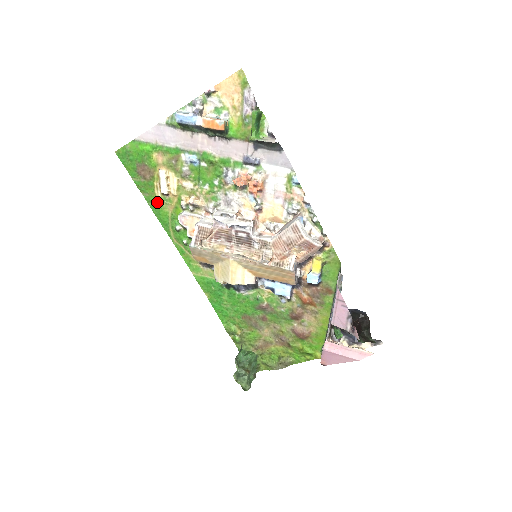
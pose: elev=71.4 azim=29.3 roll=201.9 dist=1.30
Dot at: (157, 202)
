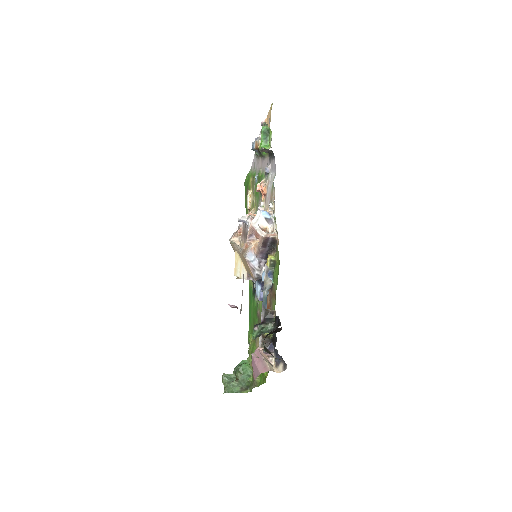
Dot at: occluded
